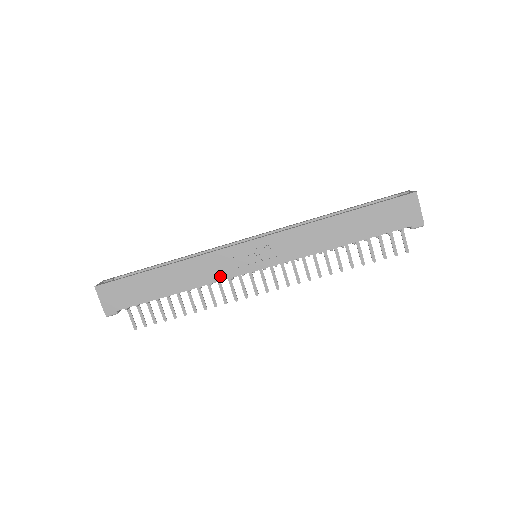
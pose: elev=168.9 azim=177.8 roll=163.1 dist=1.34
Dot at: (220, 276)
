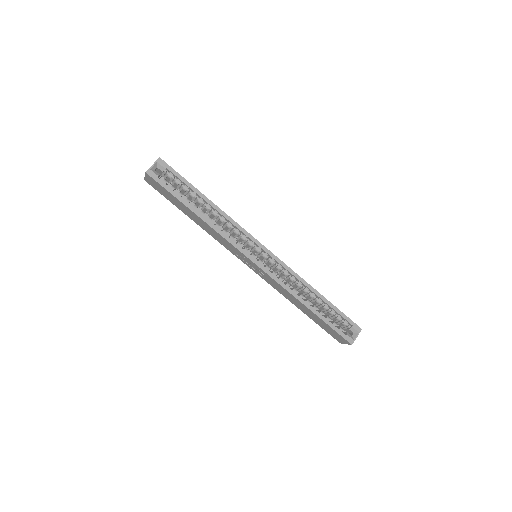
Dot at: (224, 245)
